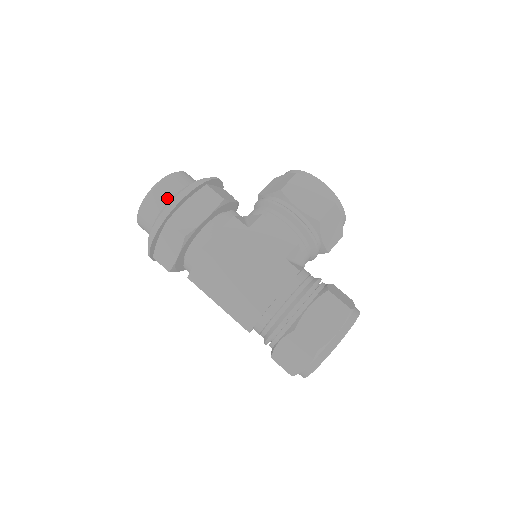
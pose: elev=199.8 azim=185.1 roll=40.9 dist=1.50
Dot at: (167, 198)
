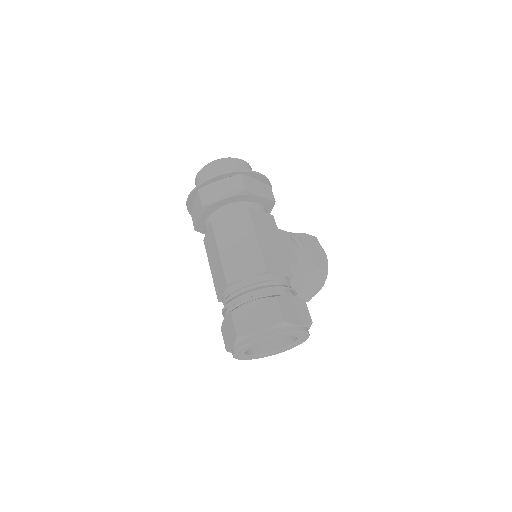
Dot at: occluded
